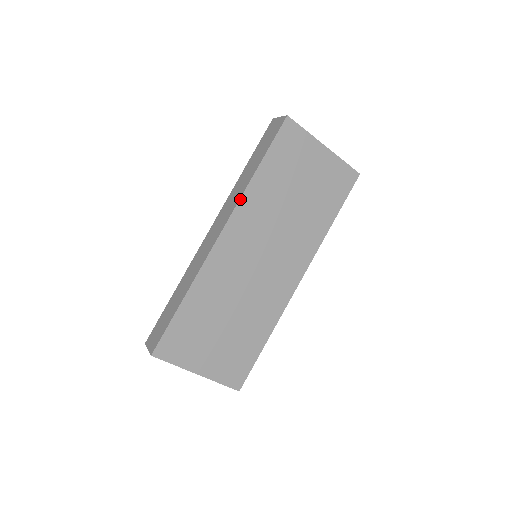
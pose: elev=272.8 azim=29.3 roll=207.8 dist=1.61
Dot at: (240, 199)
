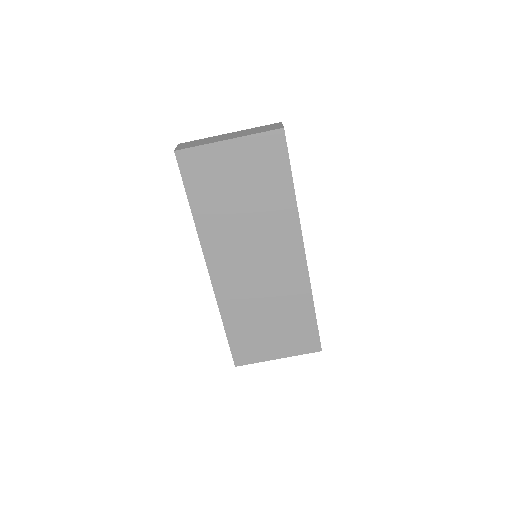
Dot at: (199, 239)
